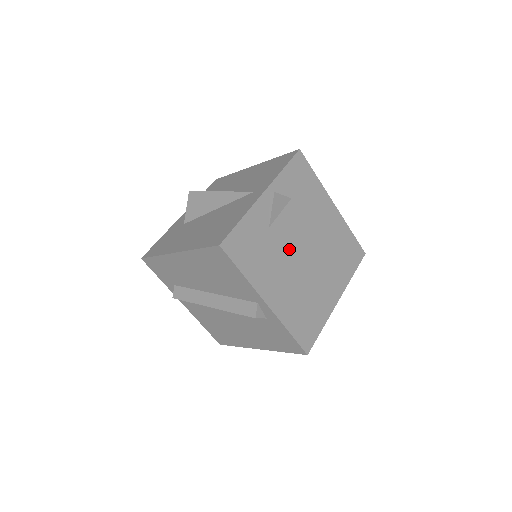
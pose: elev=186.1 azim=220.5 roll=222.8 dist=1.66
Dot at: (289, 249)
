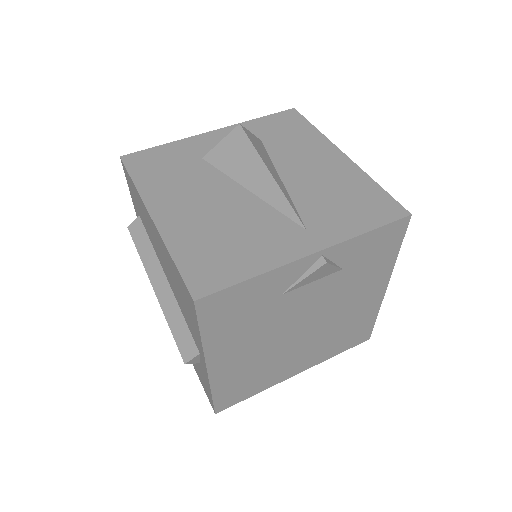
Dot at: (286, 321)
